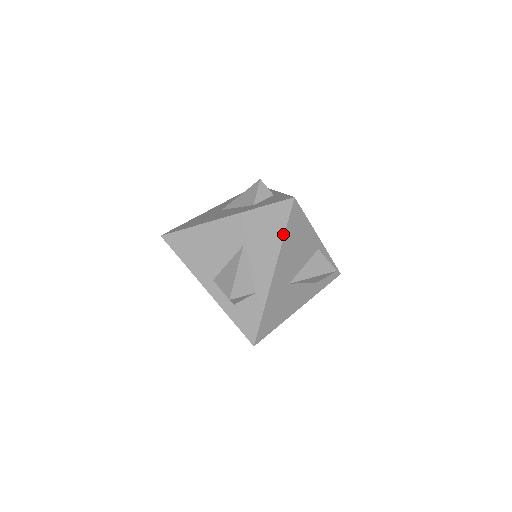
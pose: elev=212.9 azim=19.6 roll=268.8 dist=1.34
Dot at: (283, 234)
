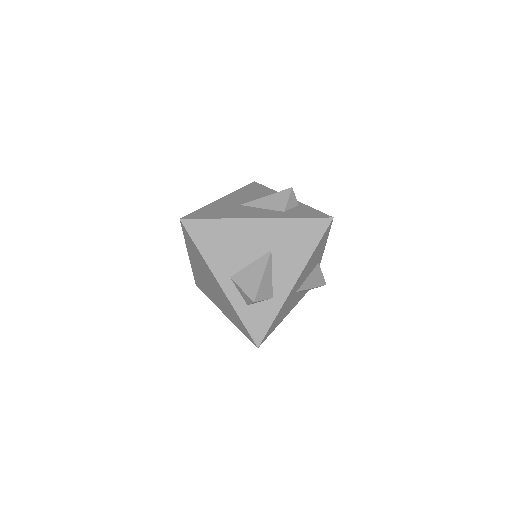
Dot at: (314, 249)
